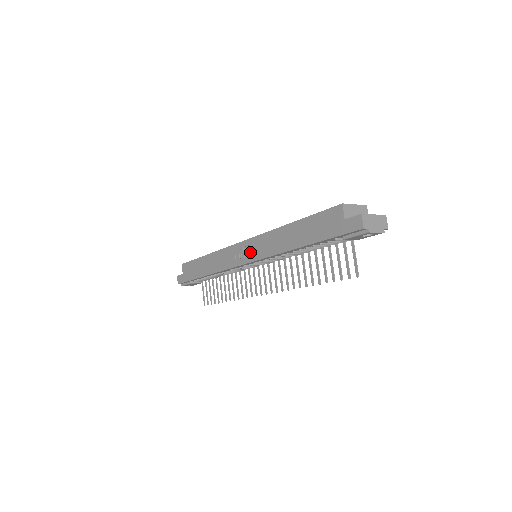
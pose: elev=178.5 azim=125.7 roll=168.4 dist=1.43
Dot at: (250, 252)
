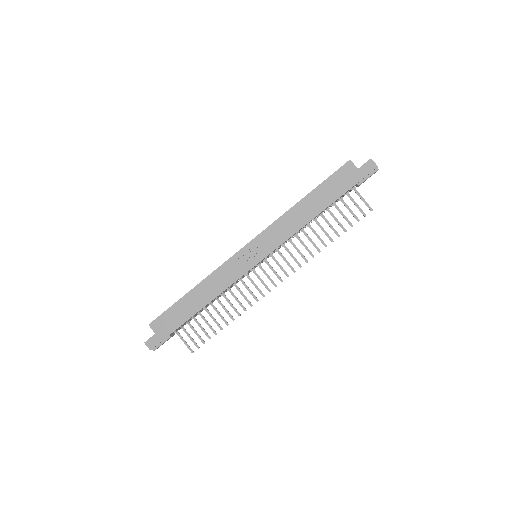
Dot at: (262, 248)
